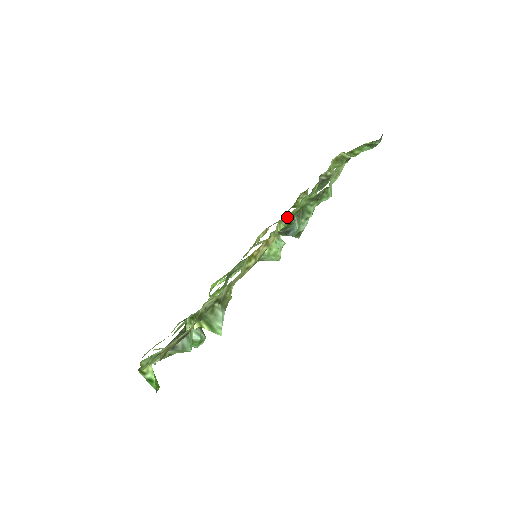
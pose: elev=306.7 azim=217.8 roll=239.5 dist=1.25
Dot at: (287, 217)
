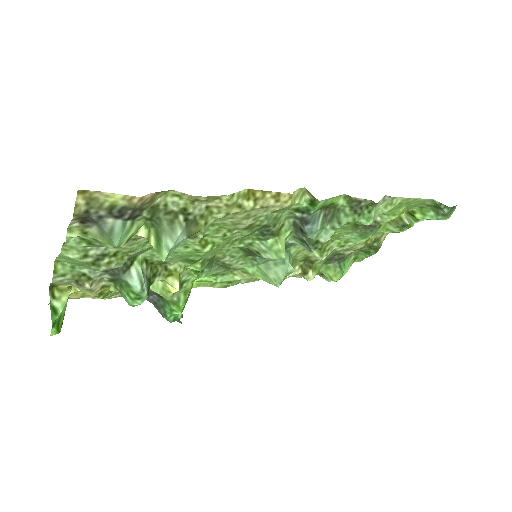
Dot at: occluded
